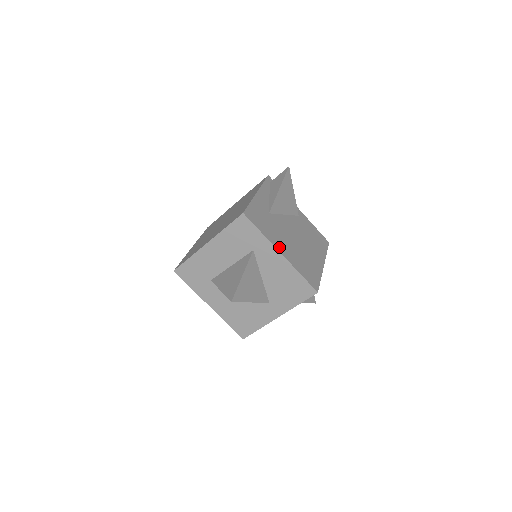
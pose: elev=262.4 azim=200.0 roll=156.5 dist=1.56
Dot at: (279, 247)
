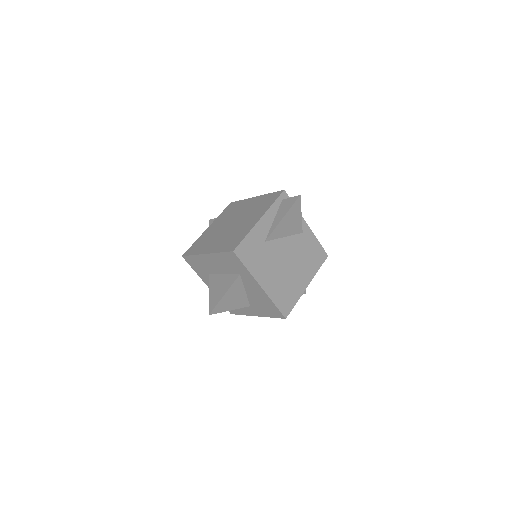
Dot at: (261, 279)
